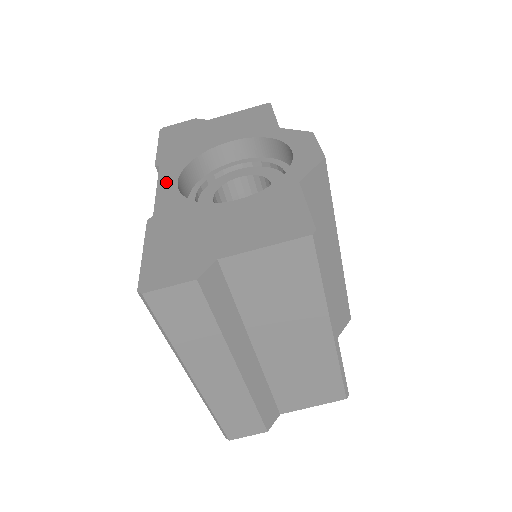
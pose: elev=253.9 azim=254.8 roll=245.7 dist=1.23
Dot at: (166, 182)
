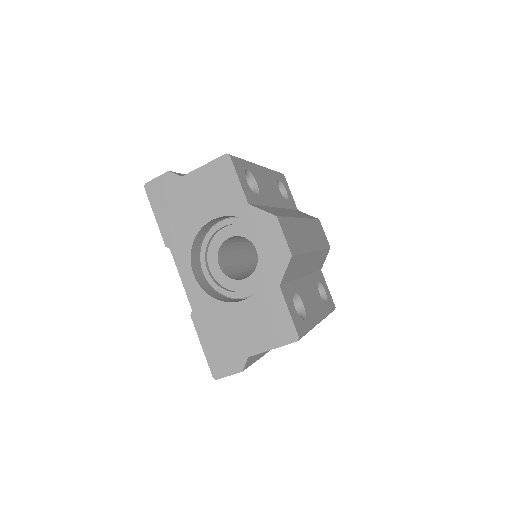
Dot at: (184, 272)
